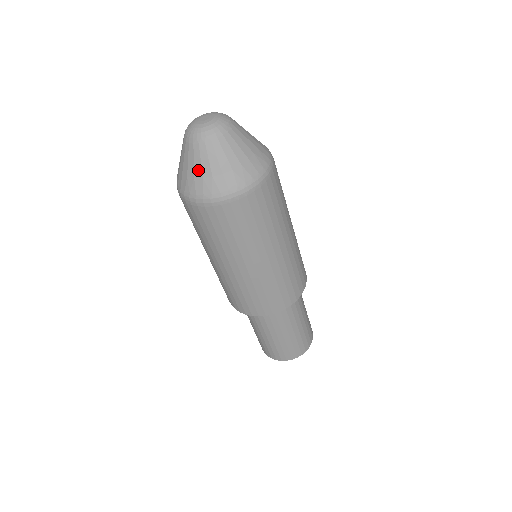
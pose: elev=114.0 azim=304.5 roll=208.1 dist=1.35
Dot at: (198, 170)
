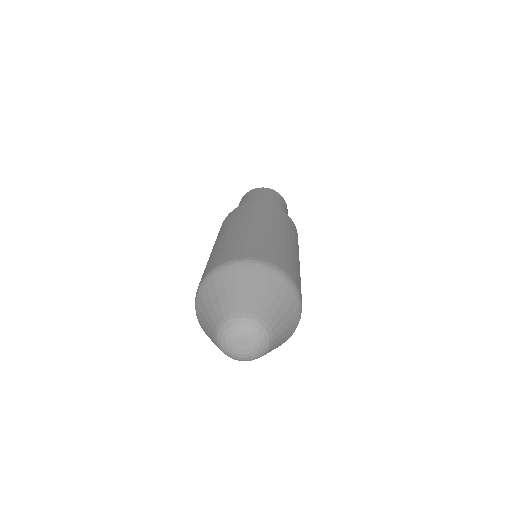
Dot at: occluded
